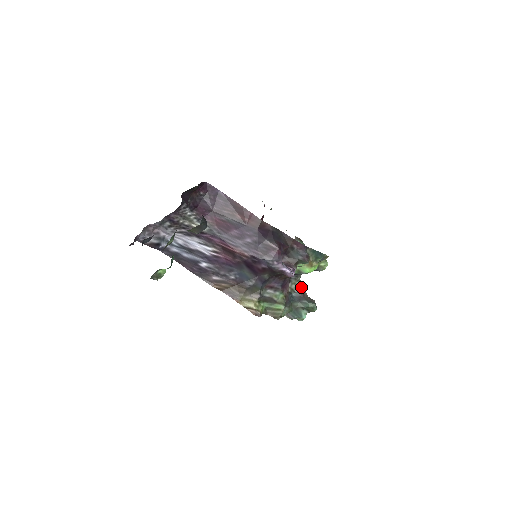
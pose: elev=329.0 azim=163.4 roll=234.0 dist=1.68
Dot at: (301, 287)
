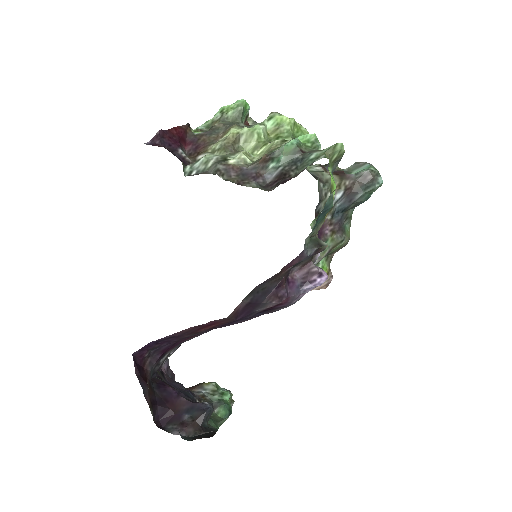
Dot at: (336, 188)
